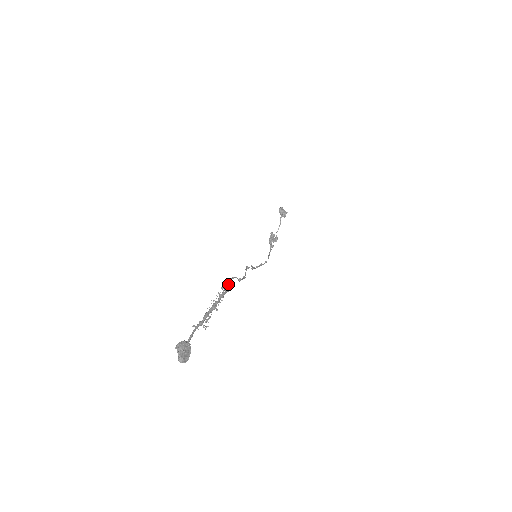
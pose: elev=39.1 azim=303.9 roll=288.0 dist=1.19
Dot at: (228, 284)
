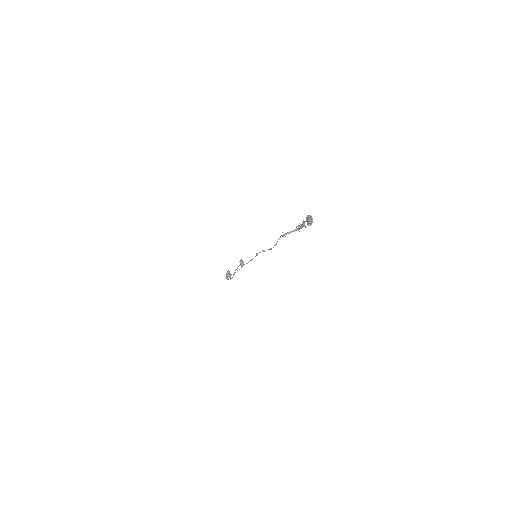
Dot at: (299, 227)
